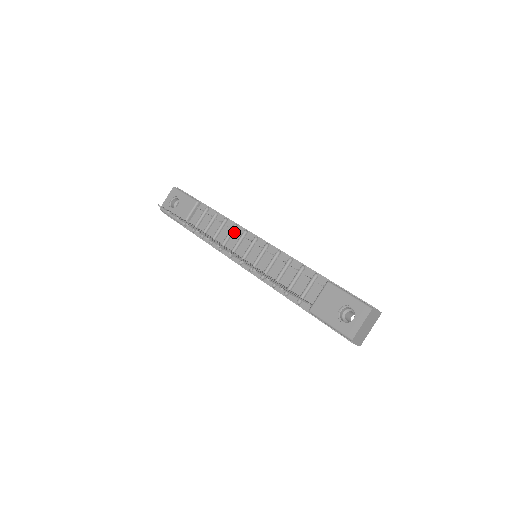
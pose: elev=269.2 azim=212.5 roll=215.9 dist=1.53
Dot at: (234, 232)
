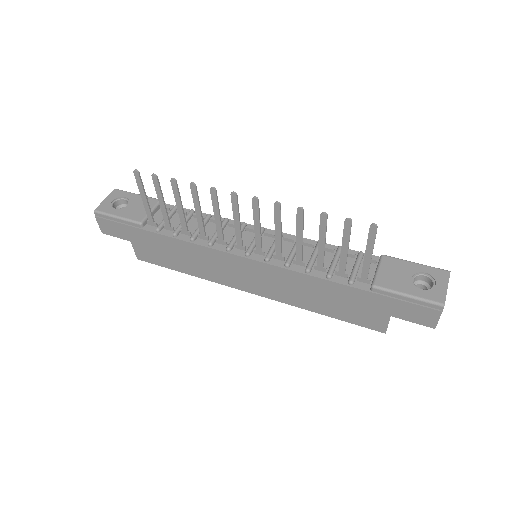
Dot at: (226, 226)
